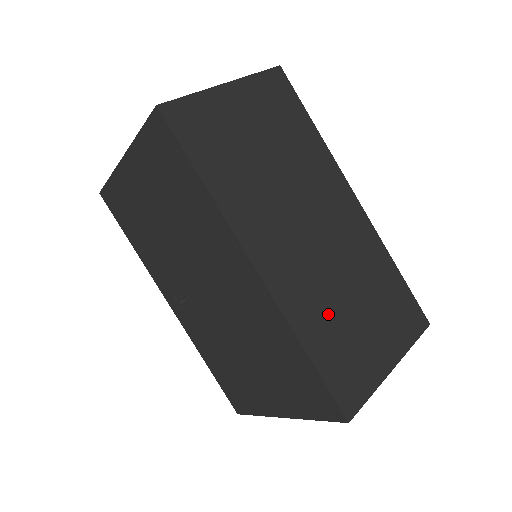
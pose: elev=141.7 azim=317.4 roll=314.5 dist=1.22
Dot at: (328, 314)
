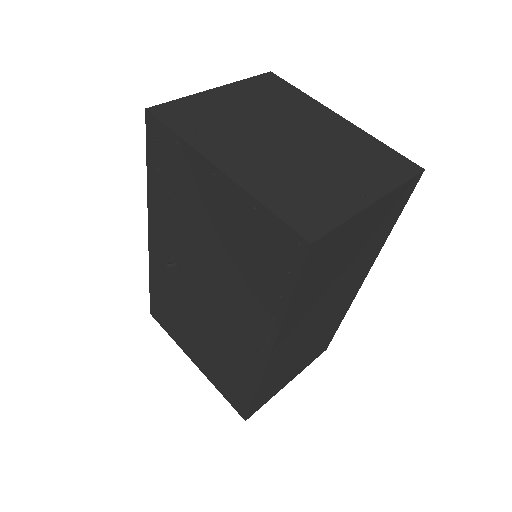
Dot at: (284, 367)
